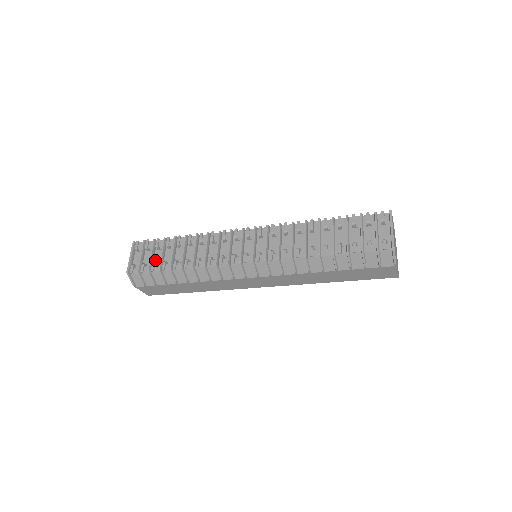
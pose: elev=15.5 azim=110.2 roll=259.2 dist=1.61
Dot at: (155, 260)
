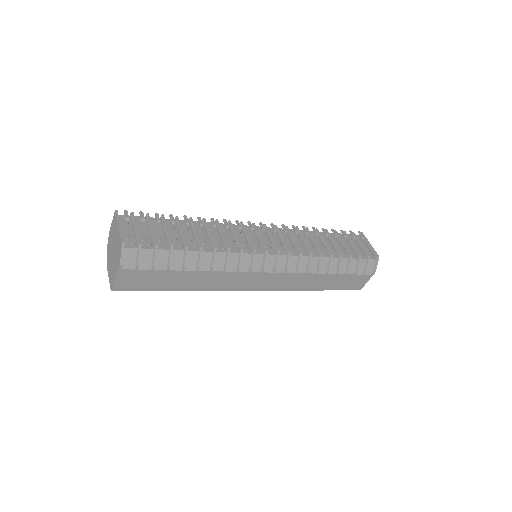
Dot at: (156, 237)
